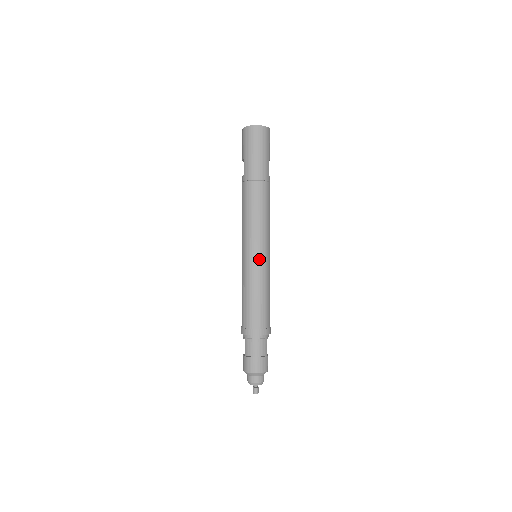
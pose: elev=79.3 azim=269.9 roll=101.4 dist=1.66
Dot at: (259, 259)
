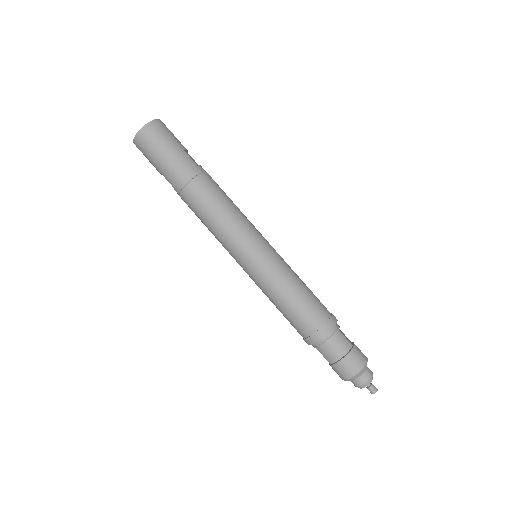
Dot at: (260, 258)
